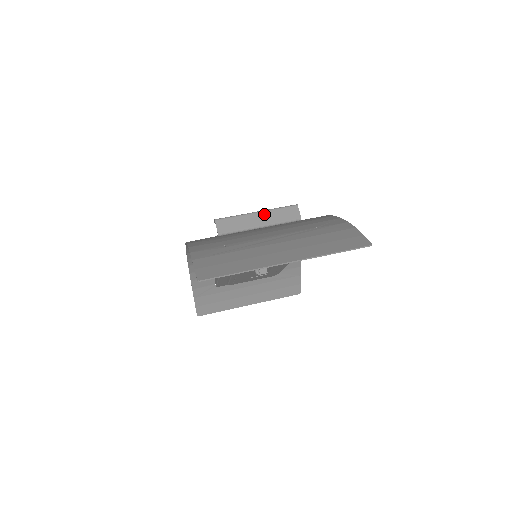
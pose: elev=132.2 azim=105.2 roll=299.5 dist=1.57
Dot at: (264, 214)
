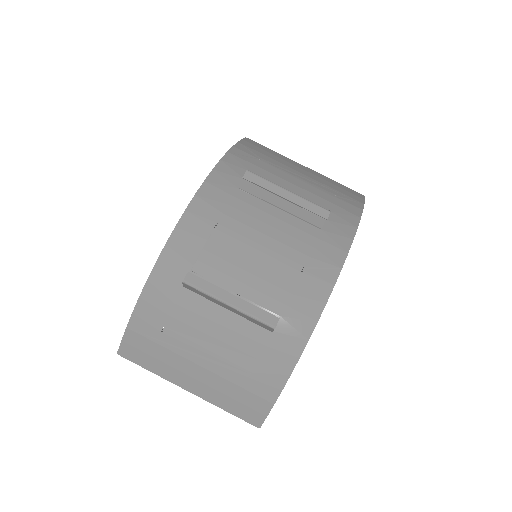
Dot at: (235, 310)
